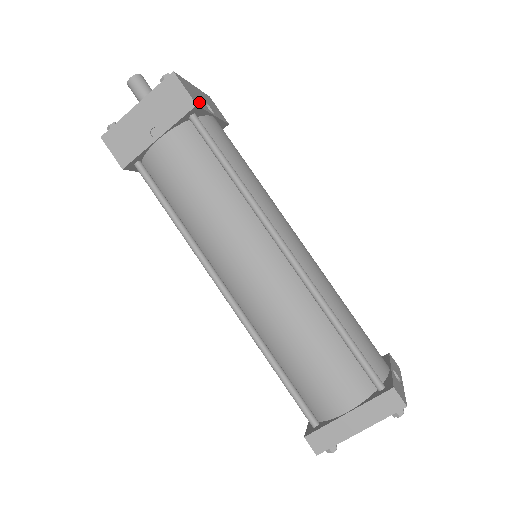
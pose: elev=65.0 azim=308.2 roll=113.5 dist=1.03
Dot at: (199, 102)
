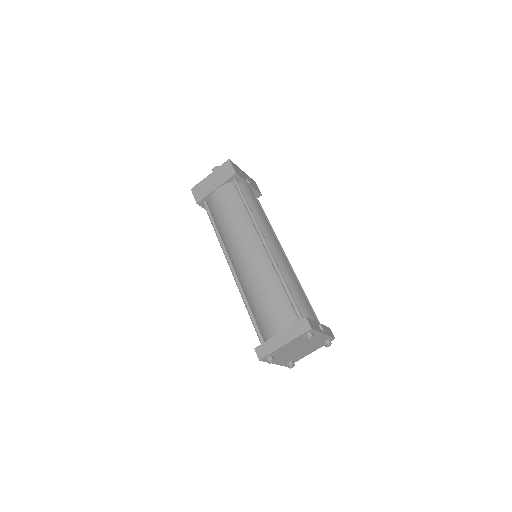
Dot at: (240, 174)
